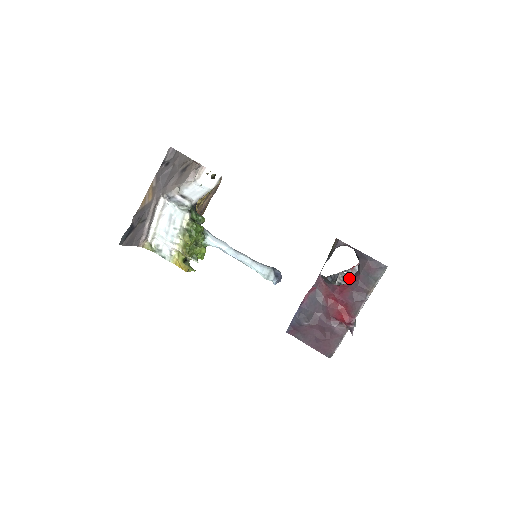
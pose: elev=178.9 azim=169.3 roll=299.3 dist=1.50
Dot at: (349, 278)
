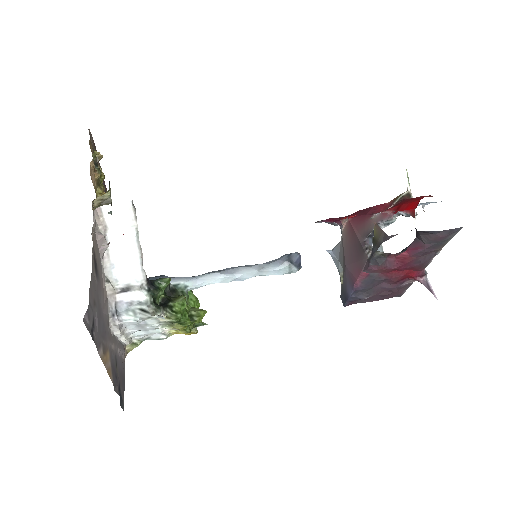
Dot at: occluded
